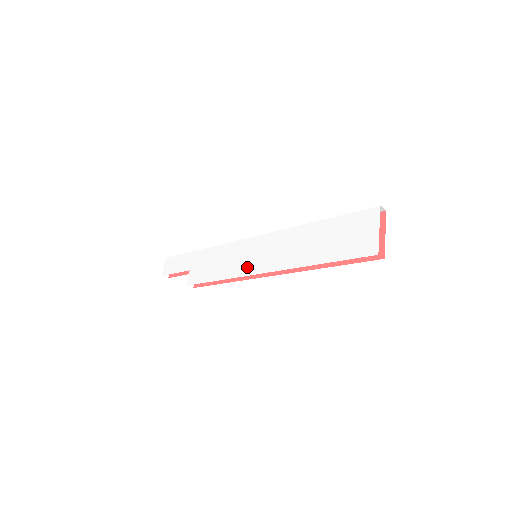
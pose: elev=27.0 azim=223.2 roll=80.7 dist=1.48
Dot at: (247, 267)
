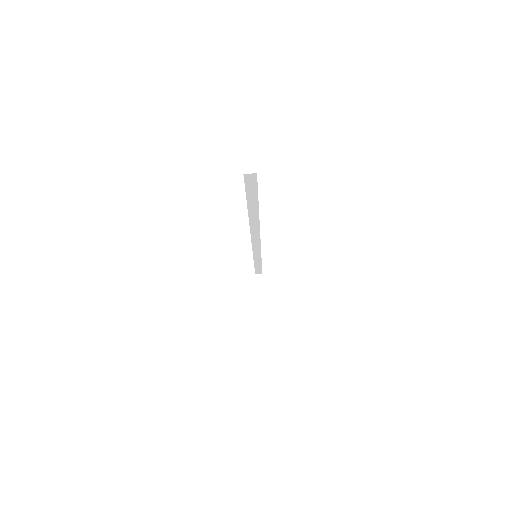
Dot at: occluded
